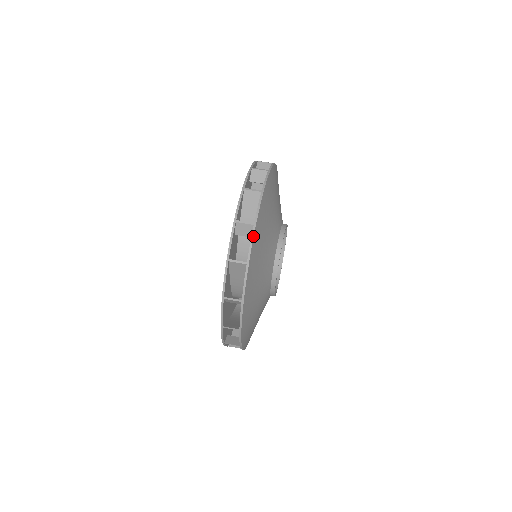
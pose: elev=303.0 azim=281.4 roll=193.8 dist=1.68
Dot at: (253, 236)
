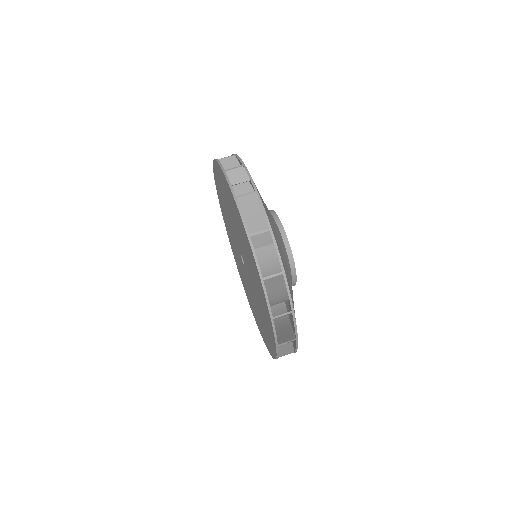
Dot at: (248, 172)
